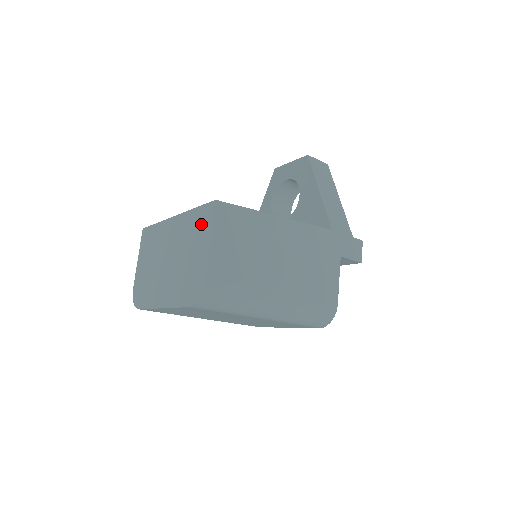
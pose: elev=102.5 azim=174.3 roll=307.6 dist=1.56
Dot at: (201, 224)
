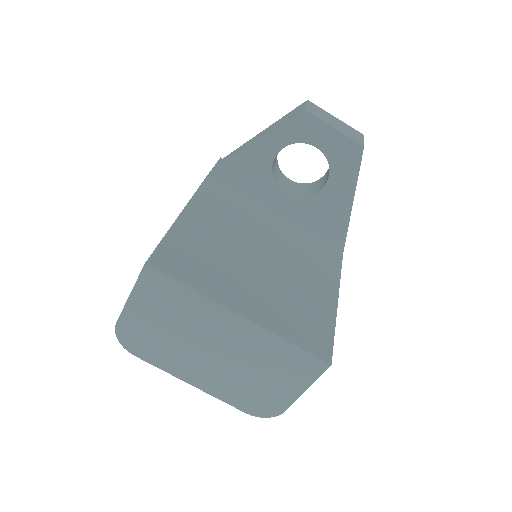
Dot at: (296, 368)
